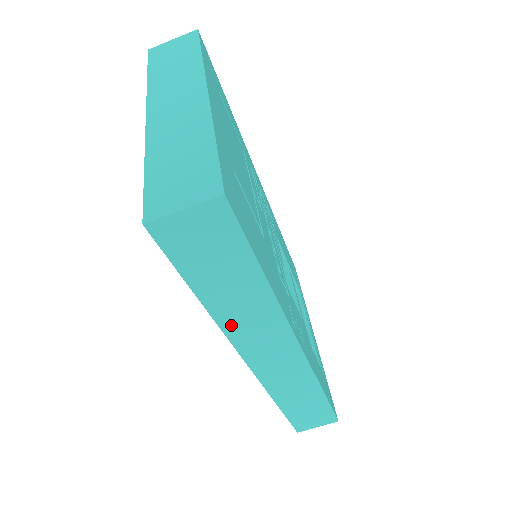
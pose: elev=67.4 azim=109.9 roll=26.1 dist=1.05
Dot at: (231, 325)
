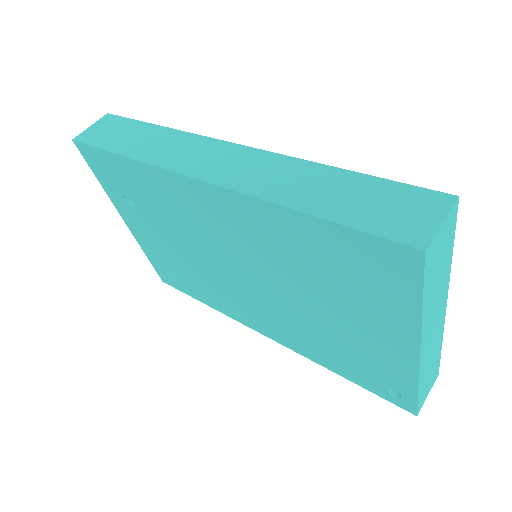
Dot at: (154, 158)
